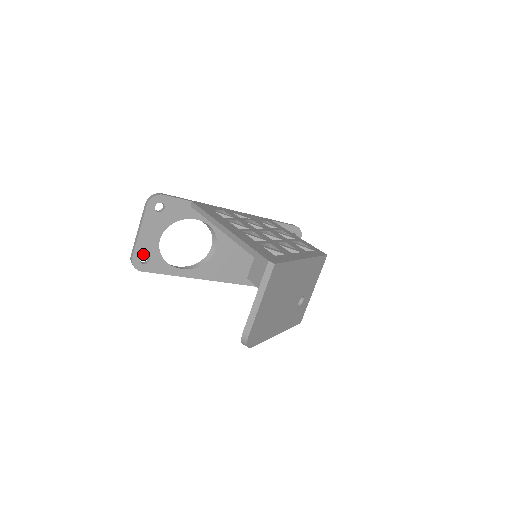
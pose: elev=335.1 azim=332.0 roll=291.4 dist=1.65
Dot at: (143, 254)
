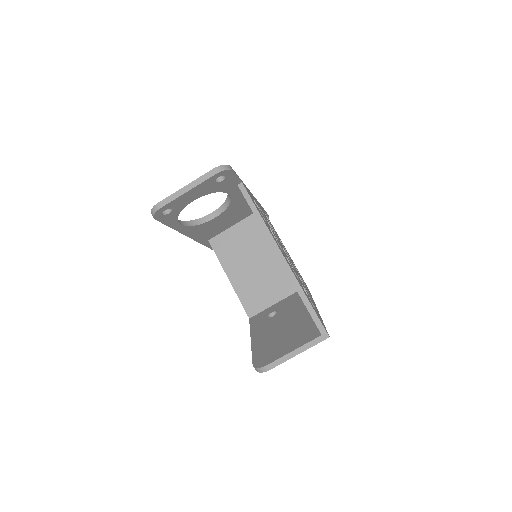
Dot at: (171, 207)
